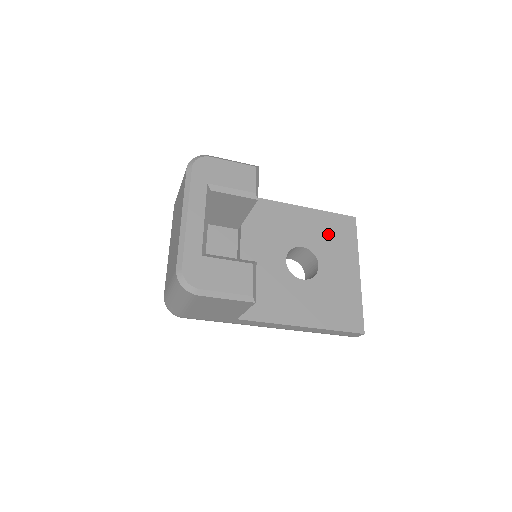
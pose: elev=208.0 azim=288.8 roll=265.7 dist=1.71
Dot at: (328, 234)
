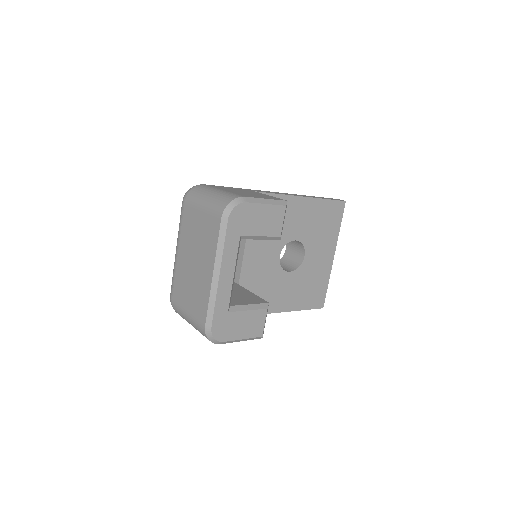
Dot at: (319, 223)
